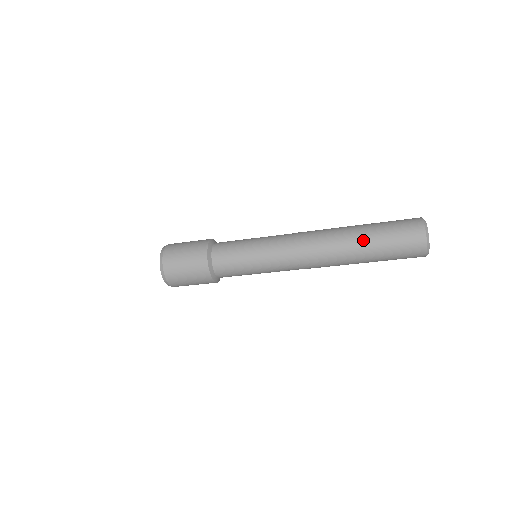
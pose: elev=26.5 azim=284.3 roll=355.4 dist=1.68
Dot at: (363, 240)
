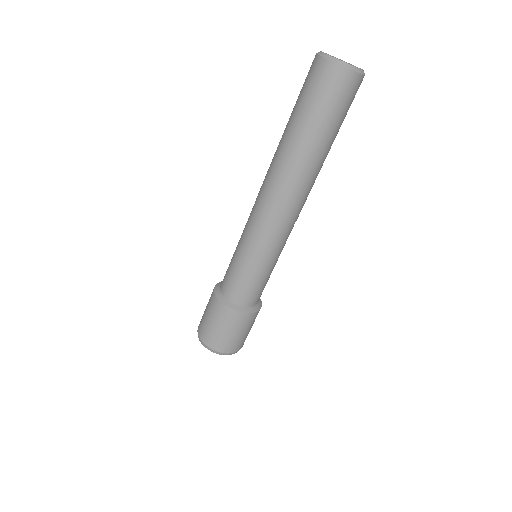
Dot at: (288, 133)
